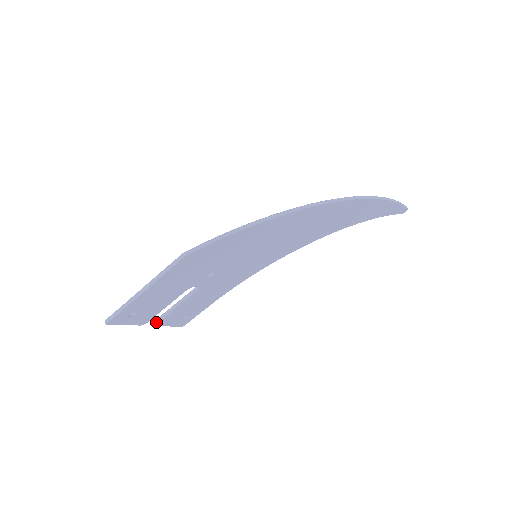
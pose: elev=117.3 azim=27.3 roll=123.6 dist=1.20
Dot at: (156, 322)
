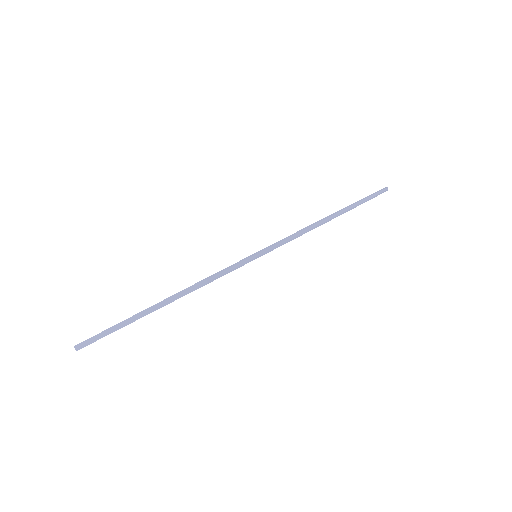
Dot at: occluded
